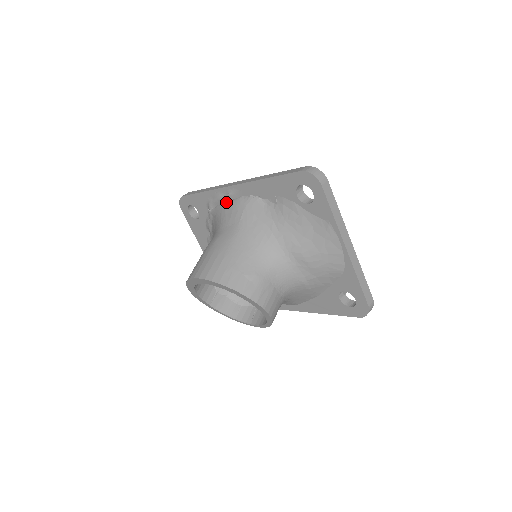
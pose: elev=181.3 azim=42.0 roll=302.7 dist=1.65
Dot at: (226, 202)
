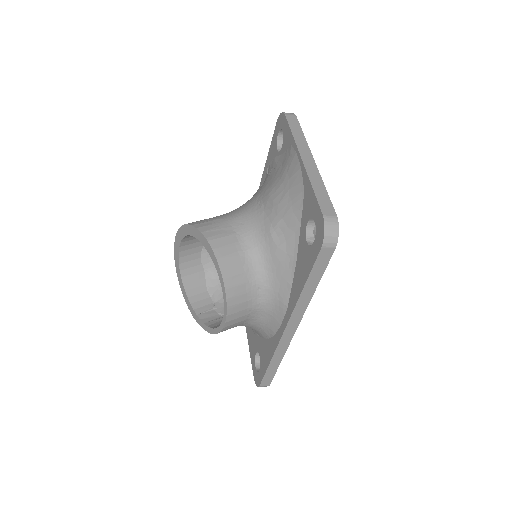
Dot at: occluded
